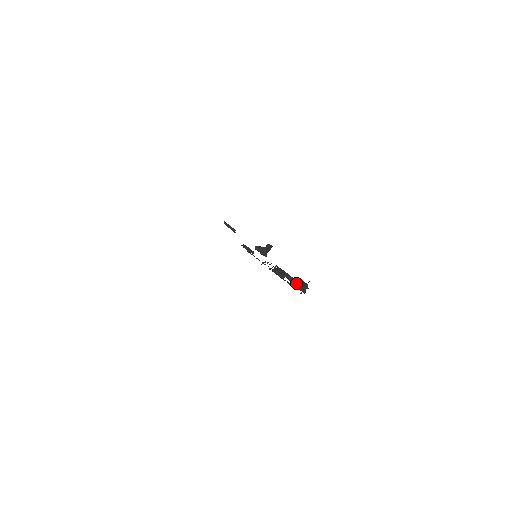
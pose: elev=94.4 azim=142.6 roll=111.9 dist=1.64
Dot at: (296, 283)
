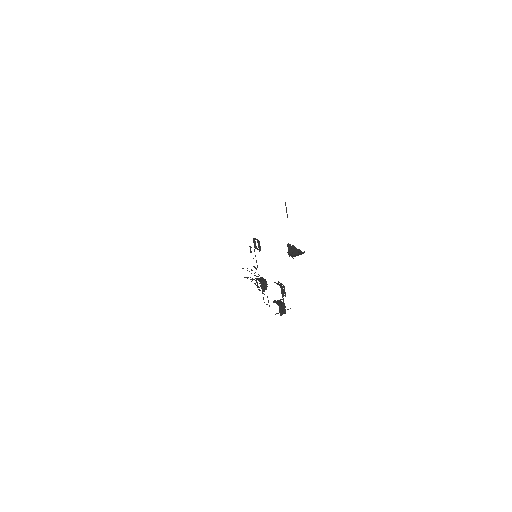
Dot at: (279, 302)
